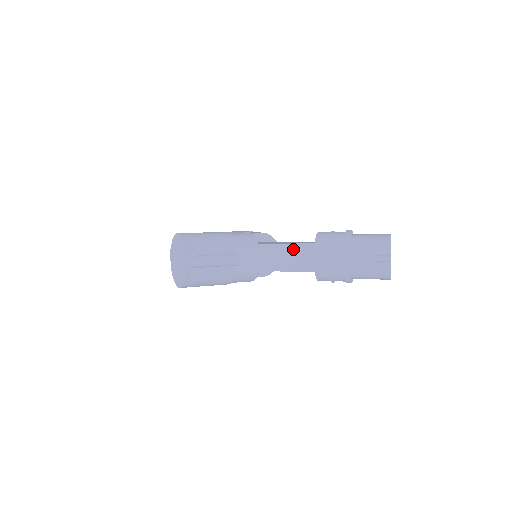
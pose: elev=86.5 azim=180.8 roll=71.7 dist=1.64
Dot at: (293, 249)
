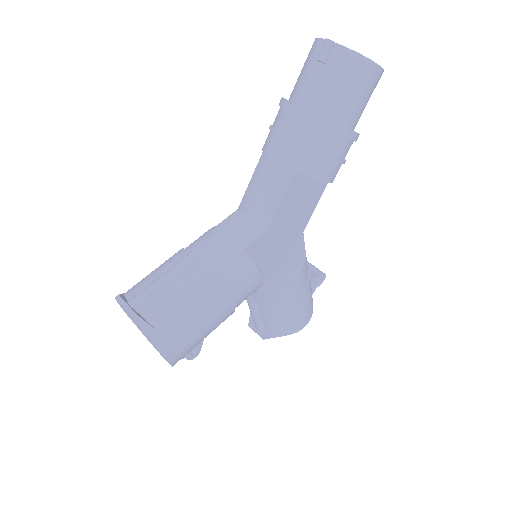
Dot at: (252, 185)
